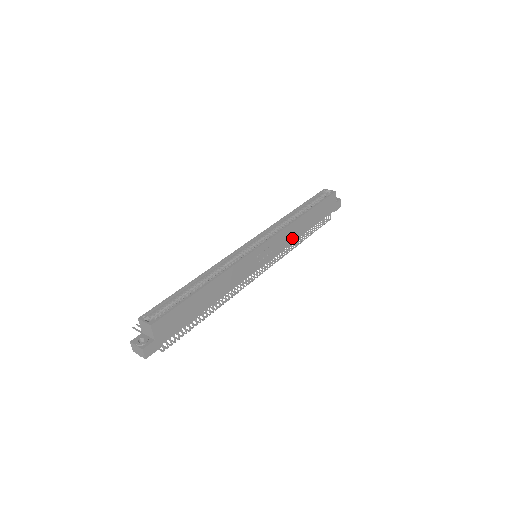
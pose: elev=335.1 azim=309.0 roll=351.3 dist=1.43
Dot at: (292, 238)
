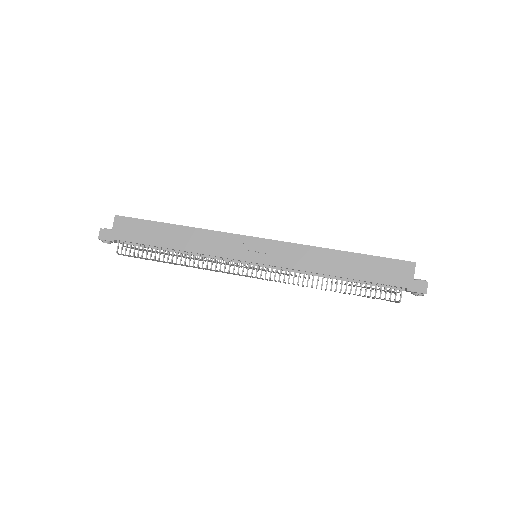
Dot at: (308, 265)
